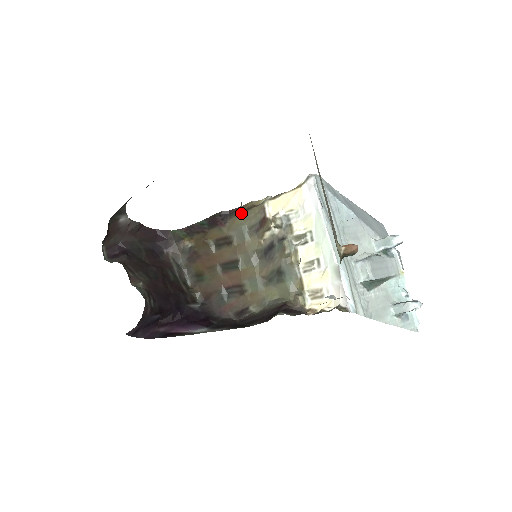
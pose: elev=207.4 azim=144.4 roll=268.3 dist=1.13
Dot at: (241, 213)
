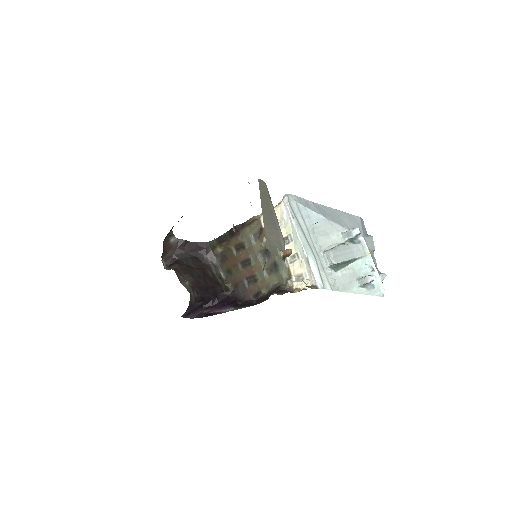
Dot at: (248, 225)
